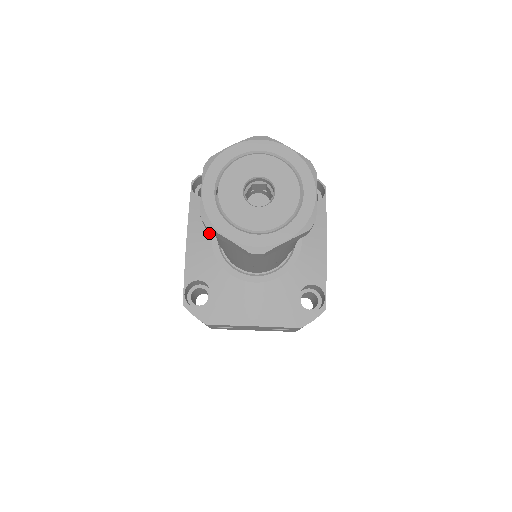
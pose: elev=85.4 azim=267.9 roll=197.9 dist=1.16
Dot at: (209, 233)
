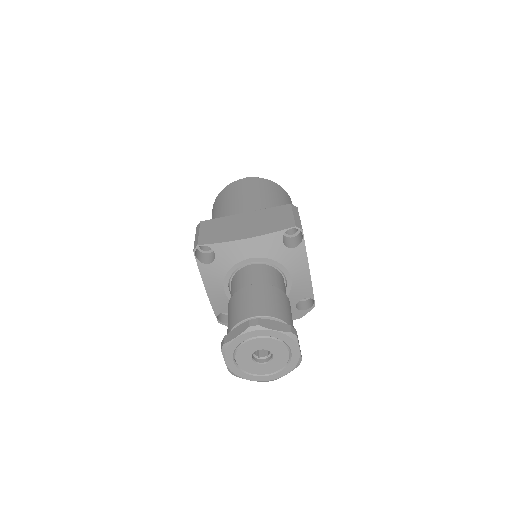
Dot at: (222, 290)
